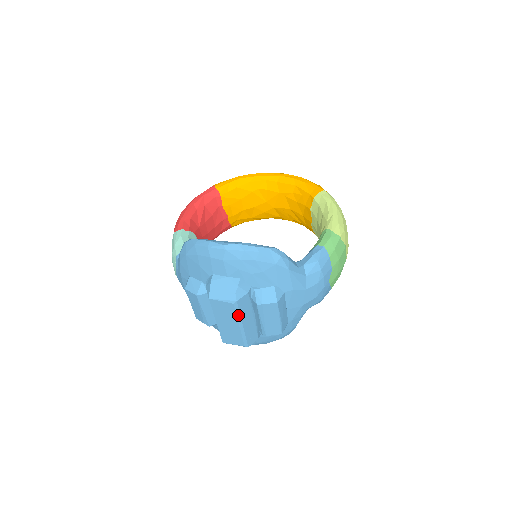
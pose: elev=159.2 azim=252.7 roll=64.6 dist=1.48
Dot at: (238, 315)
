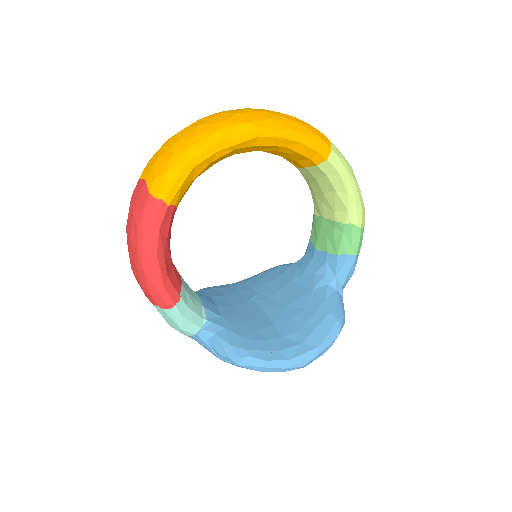
Dot at: occluded
